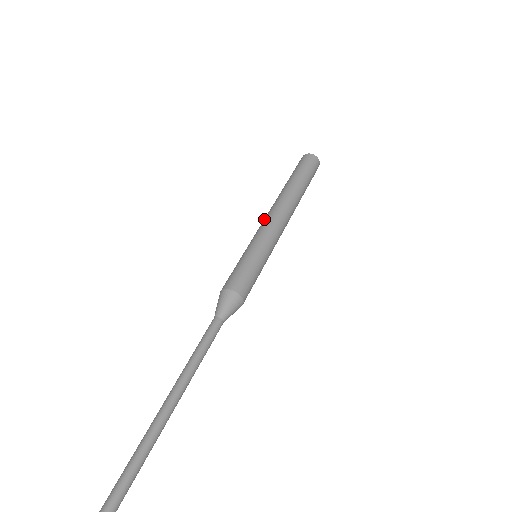
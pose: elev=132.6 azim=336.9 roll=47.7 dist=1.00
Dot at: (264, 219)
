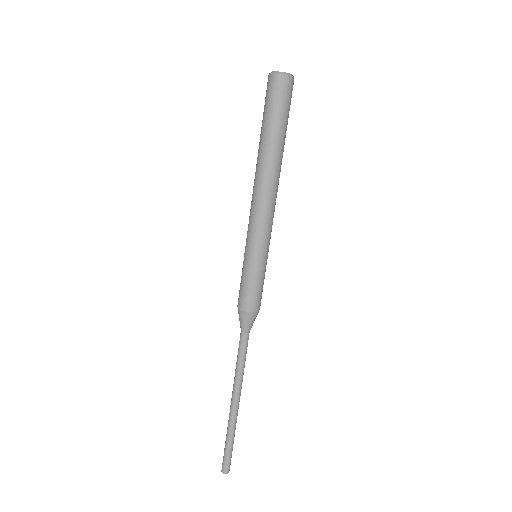
Dot at: (260, 213)
